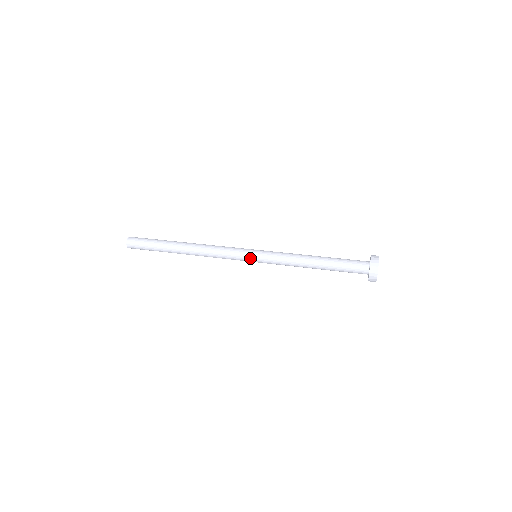
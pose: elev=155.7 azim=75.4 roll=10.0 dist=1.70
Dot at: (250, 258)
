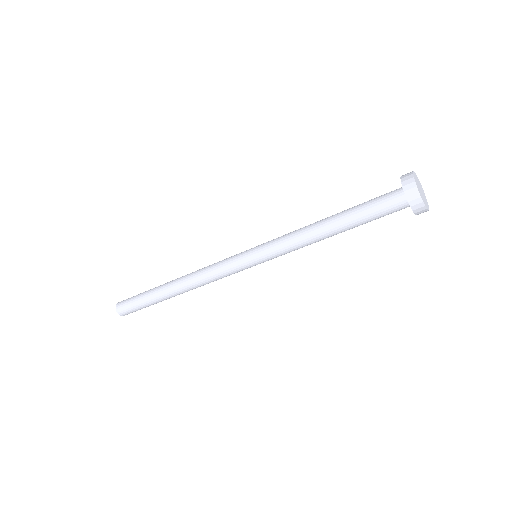
Dot at: (247, 260)
